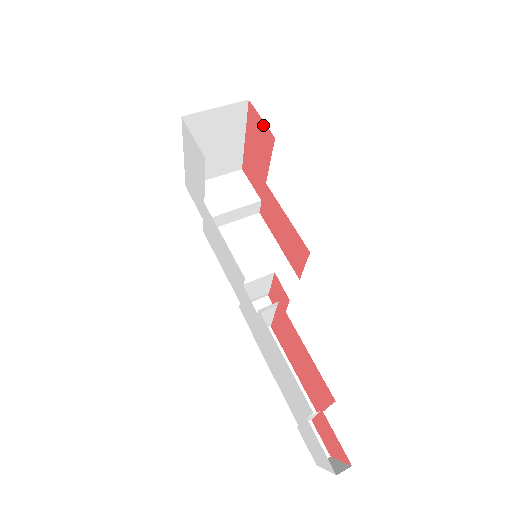
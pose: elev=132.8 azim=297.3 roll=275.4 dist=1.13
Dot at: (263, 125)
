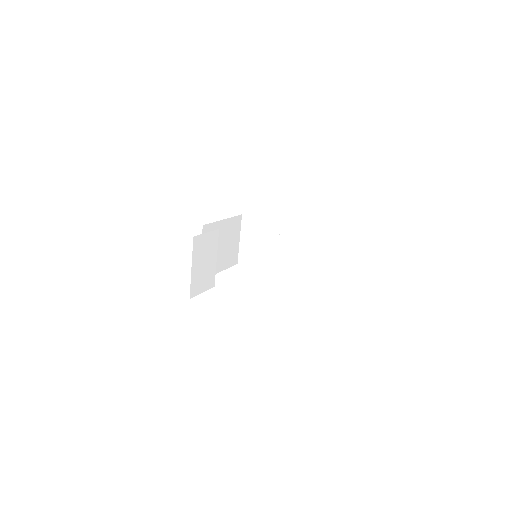
Dot at: occluded
